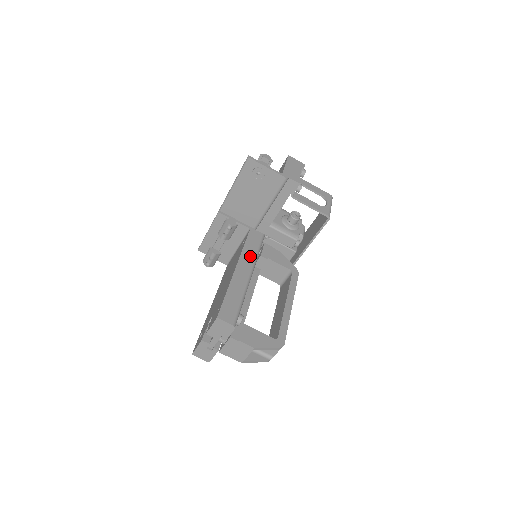
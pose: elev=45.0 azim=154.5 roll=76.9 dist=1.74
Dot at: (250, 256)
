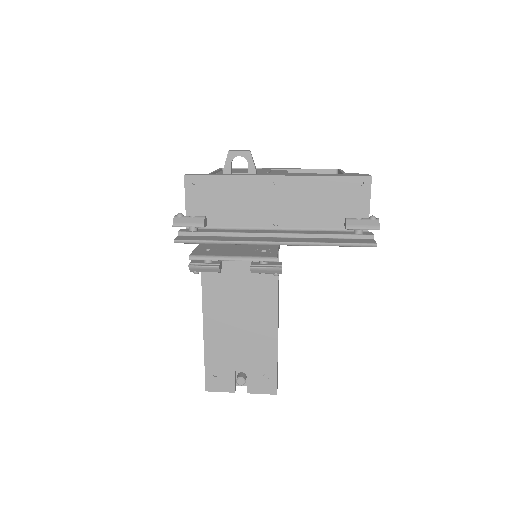
Dot at: occluded
